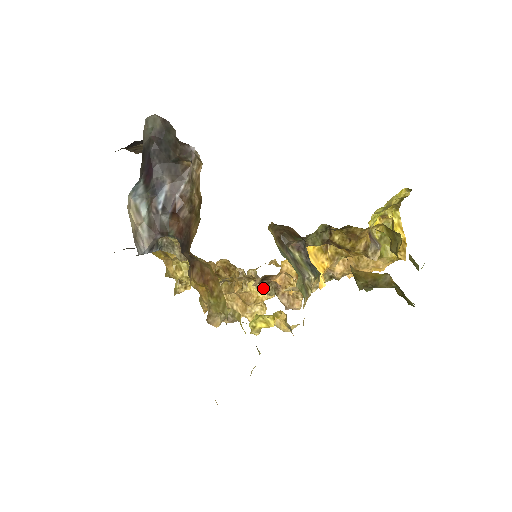
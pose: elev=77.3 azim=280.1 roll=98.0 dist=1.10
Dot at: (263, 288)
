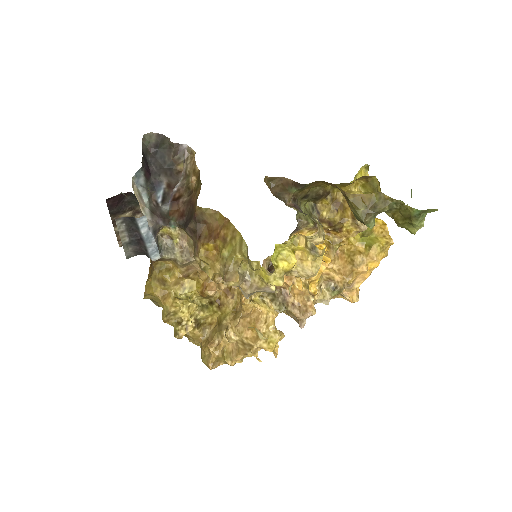
Dot at: (270, 303)
